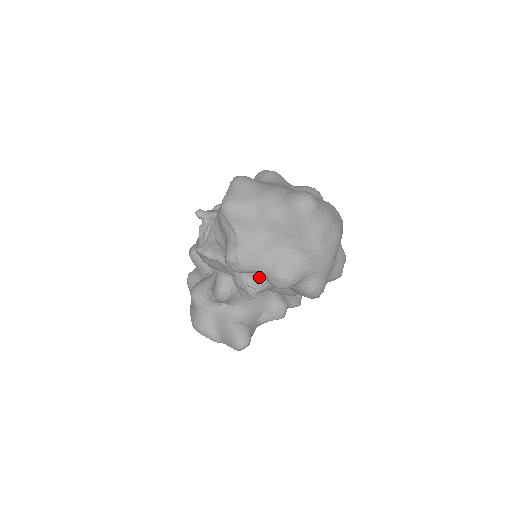
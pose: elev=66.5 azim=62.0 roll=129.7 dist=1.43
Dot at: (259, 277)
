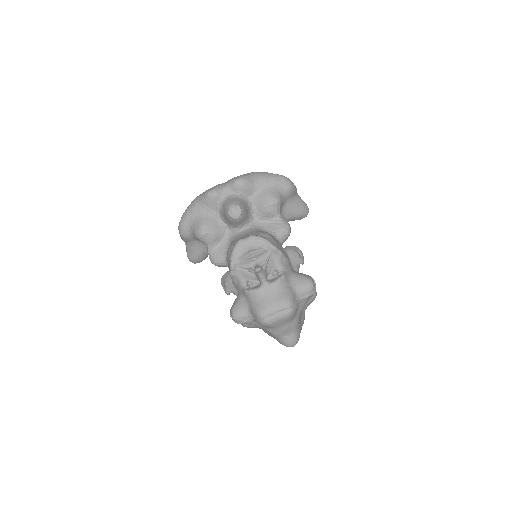
Dot at: occluded
